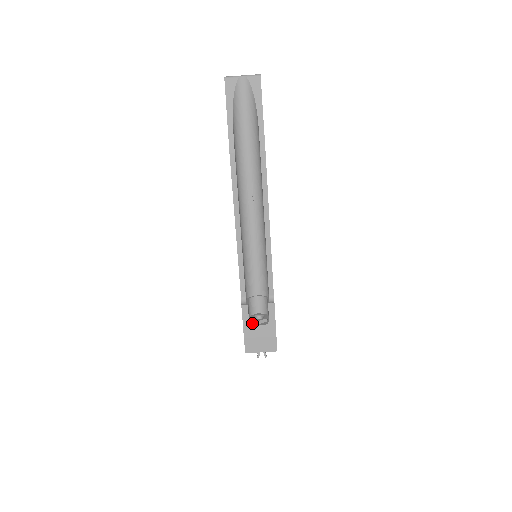
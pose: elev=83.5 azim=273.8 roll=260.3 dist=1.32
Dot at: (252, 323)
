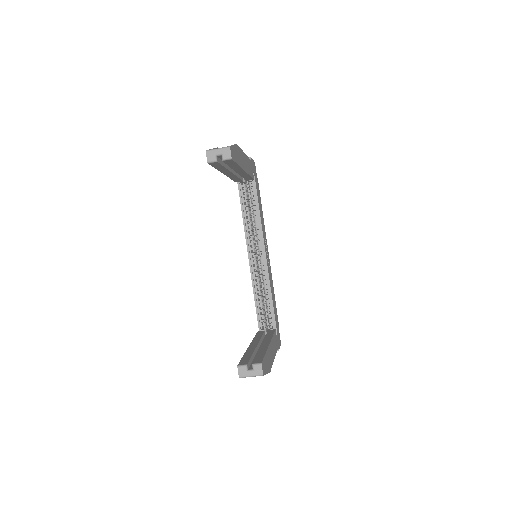
Dot at: occluded
